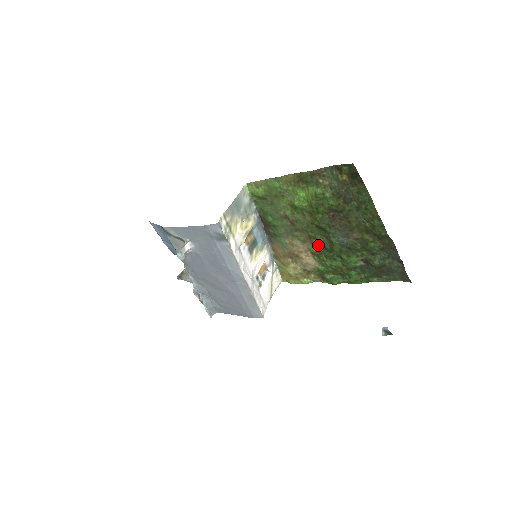
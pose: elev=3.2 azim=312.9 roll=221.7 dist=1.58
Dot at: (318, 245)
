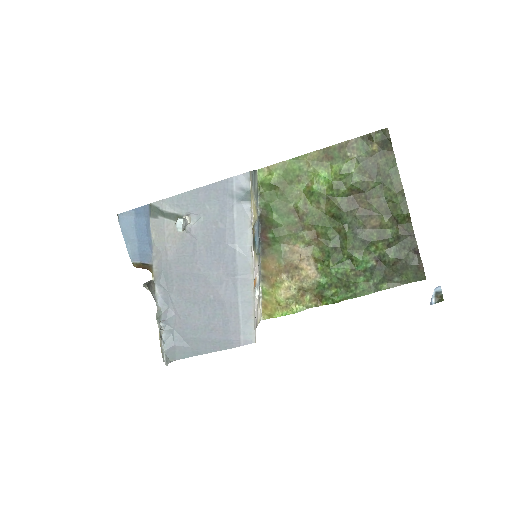
Dot at: (327, 244)
